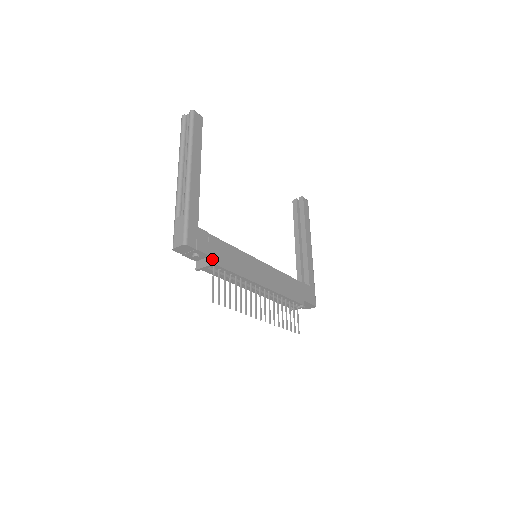
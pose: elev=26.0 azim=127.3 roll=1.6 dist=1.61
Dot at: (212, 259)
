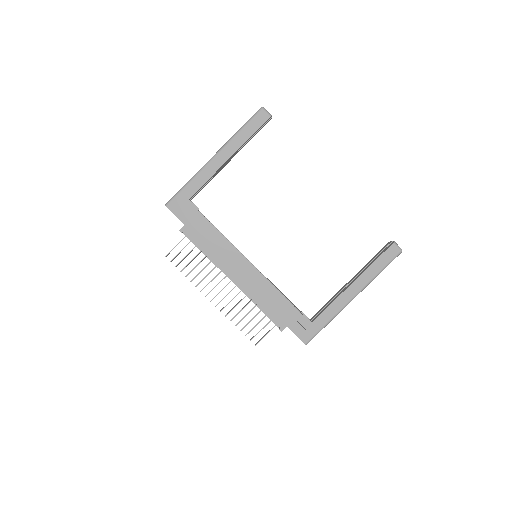
Dot at: (185, 228)
